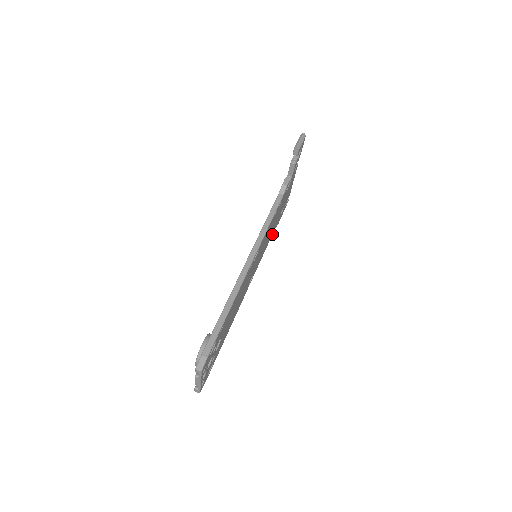
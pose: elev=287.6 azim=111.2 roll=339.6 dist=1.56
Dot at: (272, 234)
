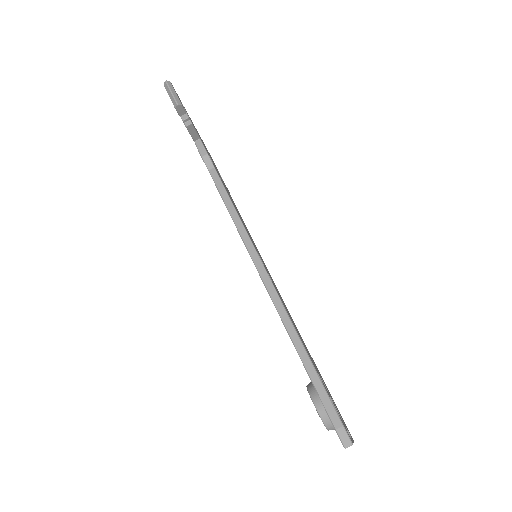
Dot at: occluded
